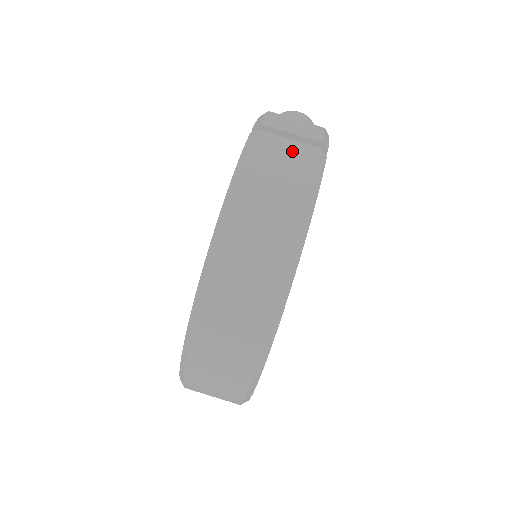
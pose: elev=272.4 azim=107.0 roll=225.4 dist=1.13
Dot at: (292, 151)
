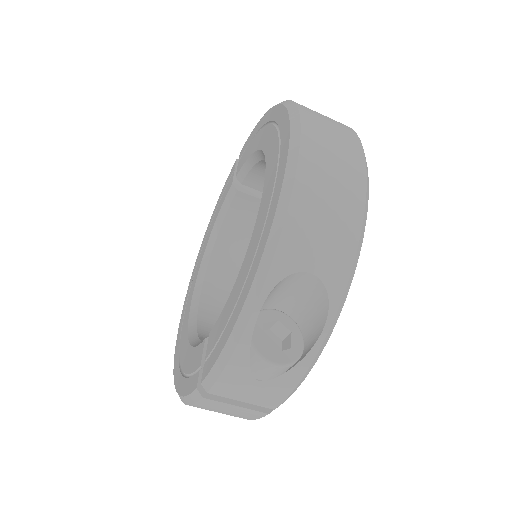
Dot at: (234, 412)
